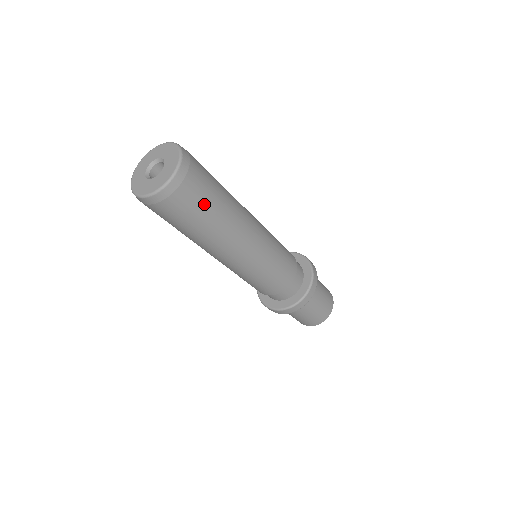
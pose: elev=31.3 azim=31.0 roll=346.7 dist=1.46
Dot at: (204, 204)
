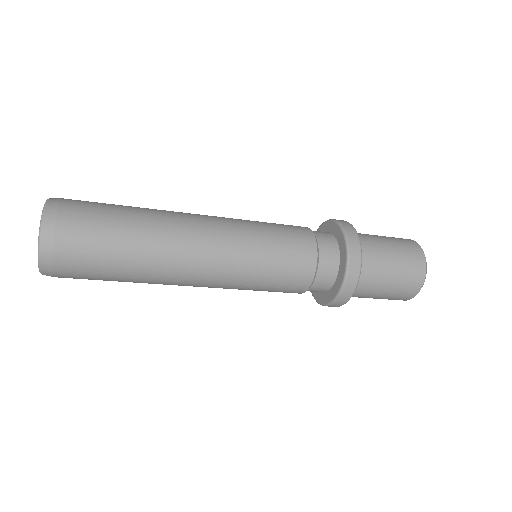
Dot at: (99, 279)
